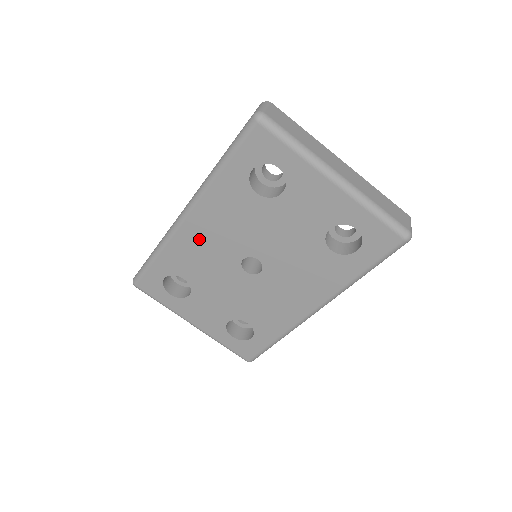
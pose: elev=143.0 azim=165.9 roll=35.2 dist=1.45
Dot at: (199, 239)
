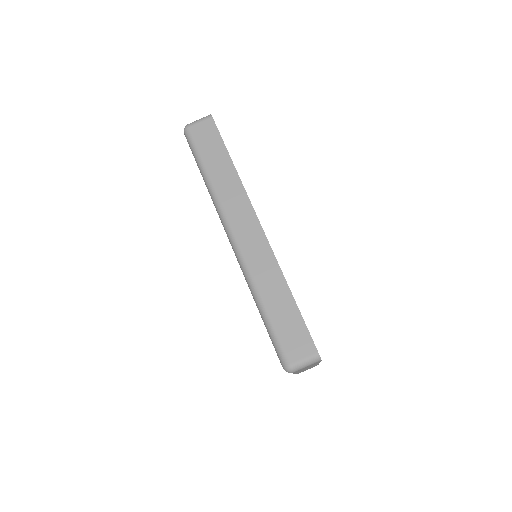
Dot at: occluded
